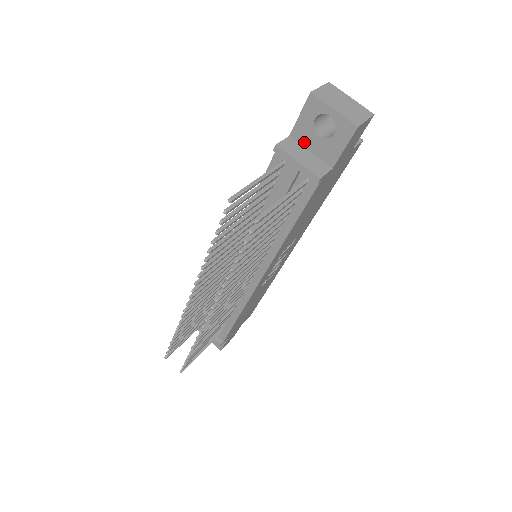
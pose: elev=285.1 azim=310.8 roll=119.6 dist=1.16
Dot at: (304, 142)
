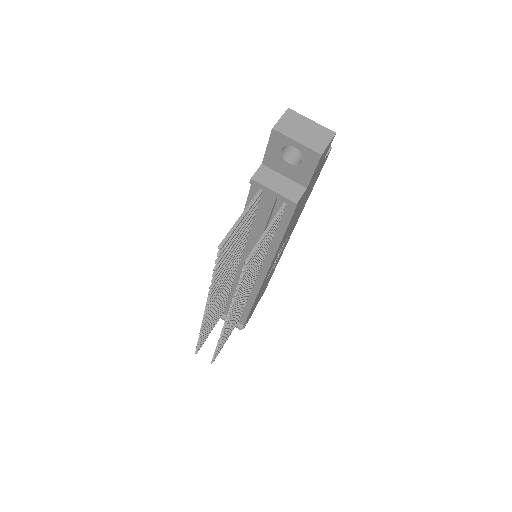
Dot at: (276, 168)
